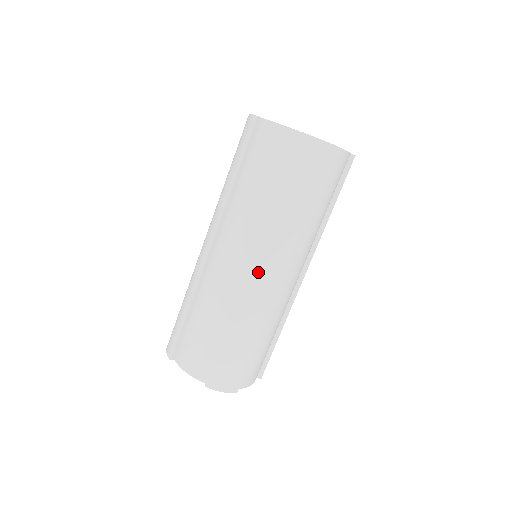
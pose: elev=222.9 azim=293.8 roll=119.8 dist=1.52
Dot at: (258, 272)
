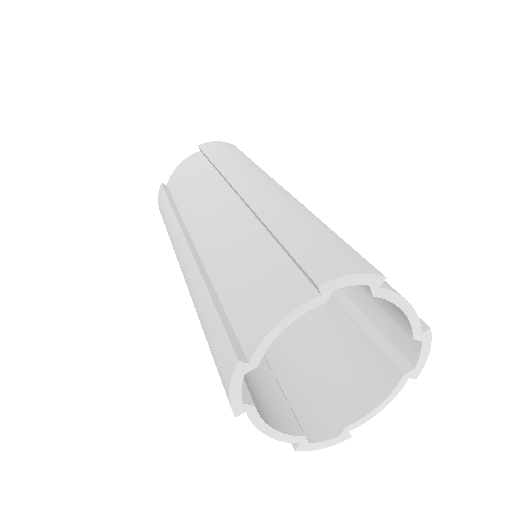
Dot at: occluded
